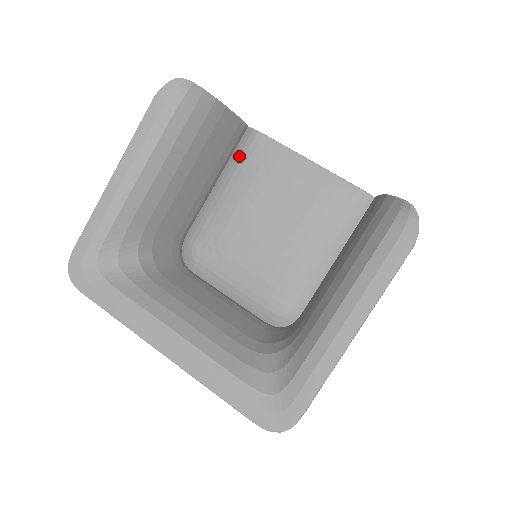
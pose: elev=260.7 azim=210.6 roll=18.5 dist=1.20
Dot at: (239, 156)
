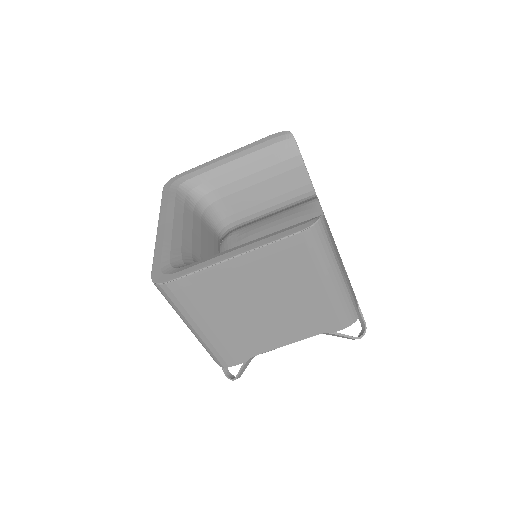
Dot at: (298, 205)
